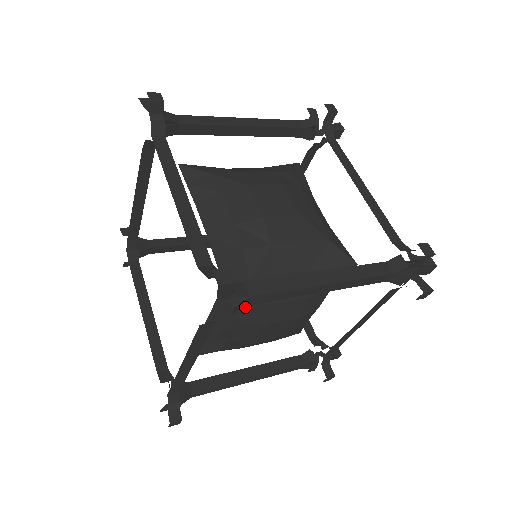
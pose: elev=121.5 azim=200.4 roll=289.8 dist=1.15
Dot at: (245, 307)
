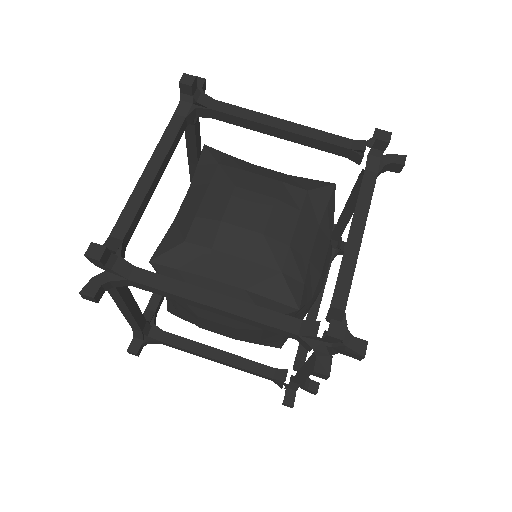
Dot at: occluded
